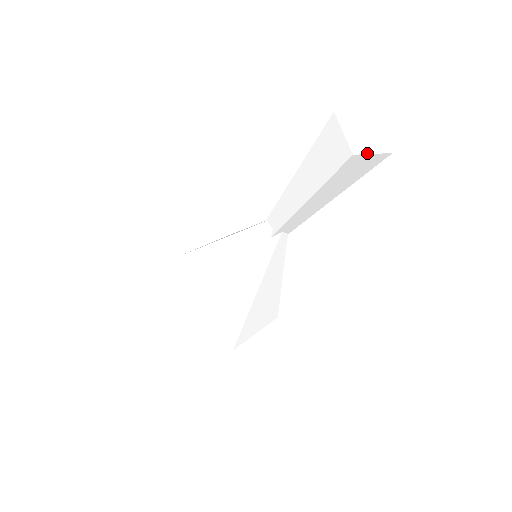
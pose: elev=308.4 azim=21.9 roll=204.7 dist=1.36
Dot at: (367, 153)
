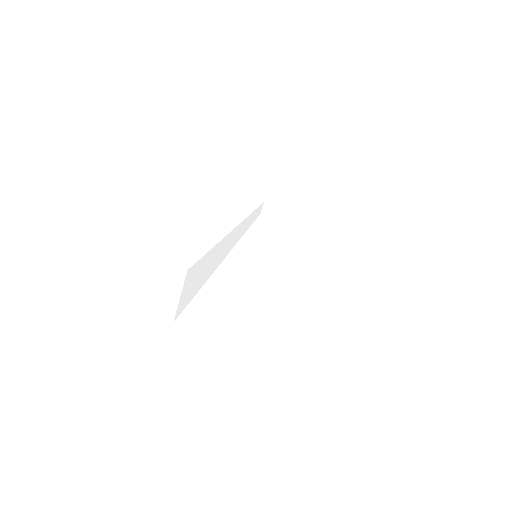
Dot at: (358, 74)
